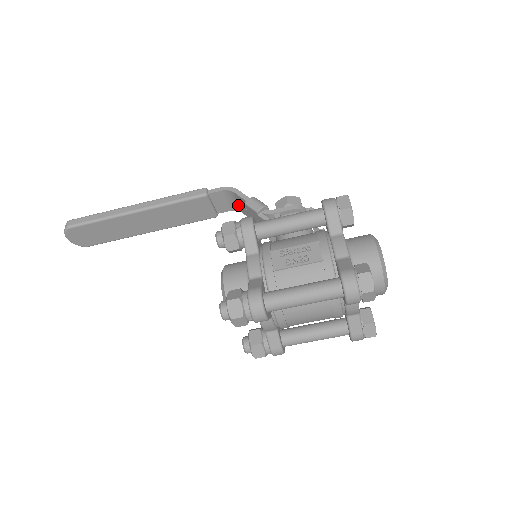
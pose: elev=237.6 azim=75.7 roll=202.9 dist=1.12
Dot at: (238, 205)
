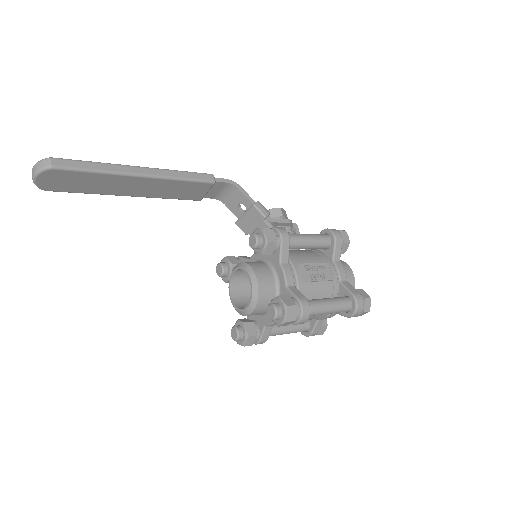
Dot at: (228, 198)
